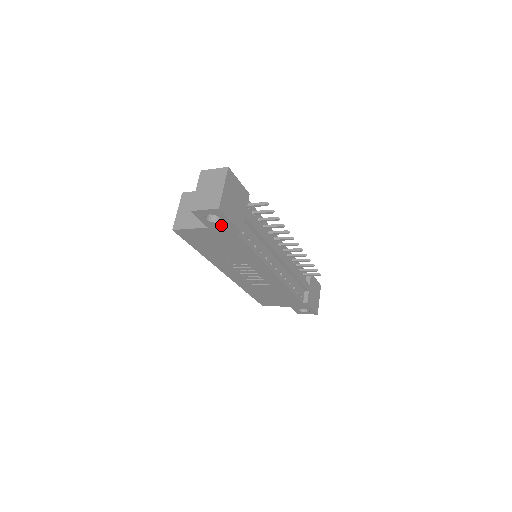
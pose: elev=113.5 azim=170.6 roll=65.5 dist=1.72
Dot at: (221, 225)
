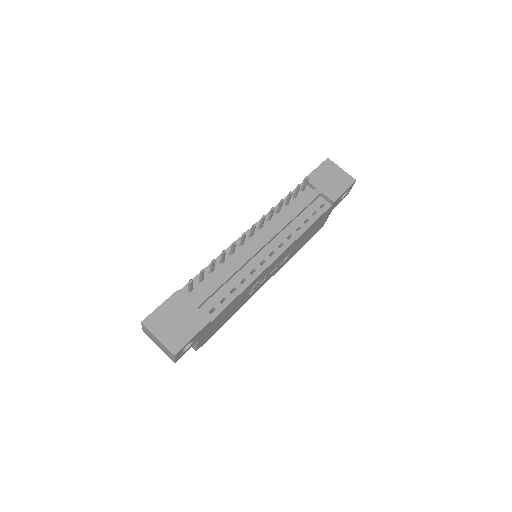
Dot at: (197, 337)
